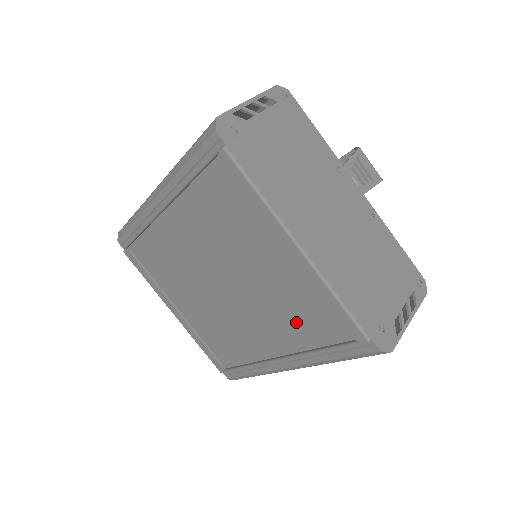
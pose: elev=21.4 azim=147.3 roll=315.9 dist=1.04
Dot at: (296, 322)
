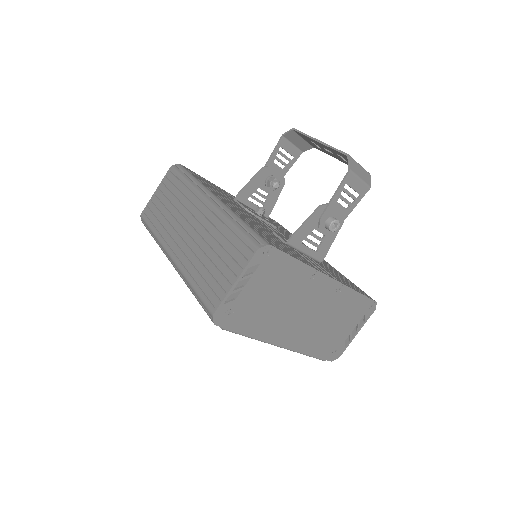
Dot at: occluded
